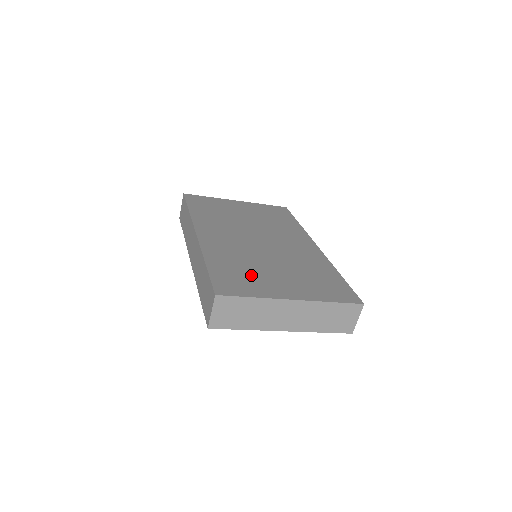
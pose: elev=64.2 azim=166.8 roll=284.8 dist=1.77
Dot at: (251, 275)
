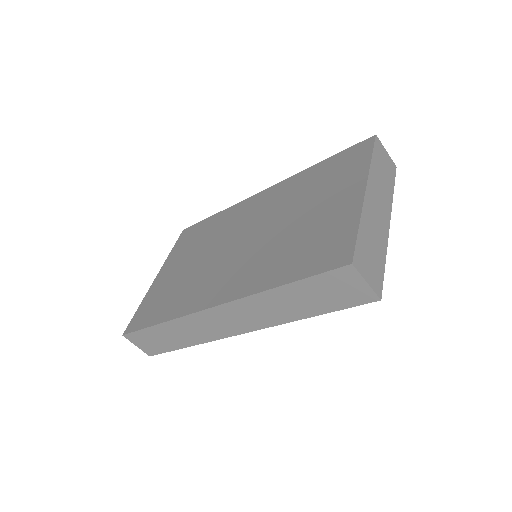
Dot at: (312, 236)
